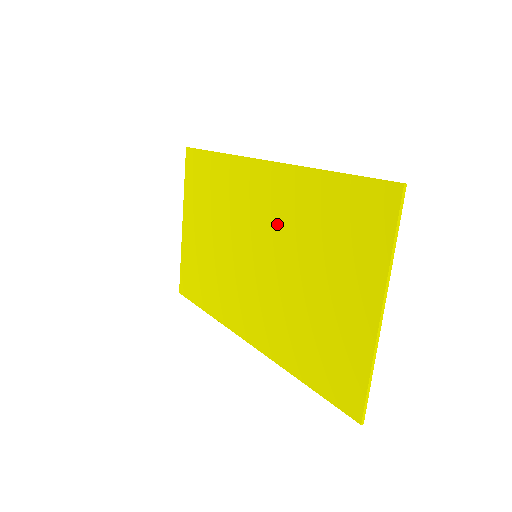
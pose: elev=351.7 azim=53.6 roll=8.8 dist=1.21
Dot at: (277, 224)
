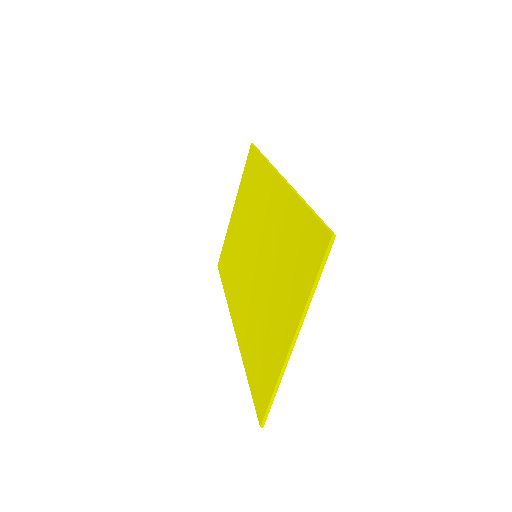
Dot at: (270, 234)
